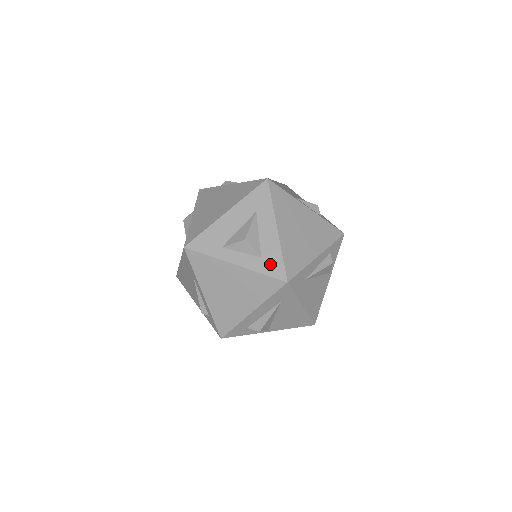
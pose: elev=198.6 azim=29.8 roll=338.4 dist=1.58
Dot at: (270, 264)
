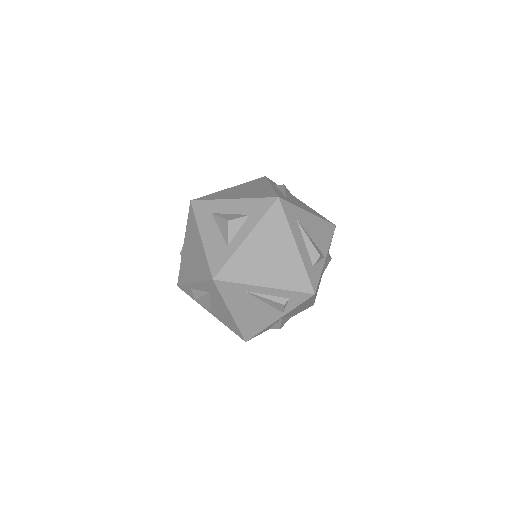
Dot at: (258, 209)
